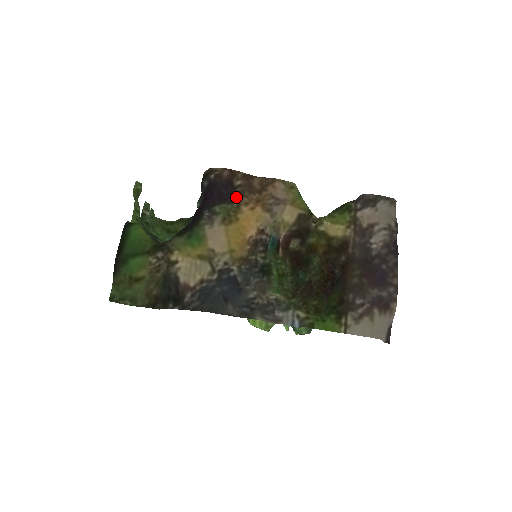
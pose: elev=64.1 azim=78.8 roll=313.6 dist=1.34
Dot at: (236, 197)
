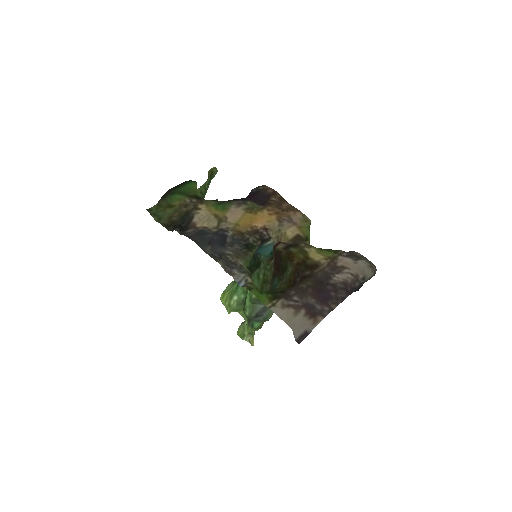
Dot at: (266, 204)
